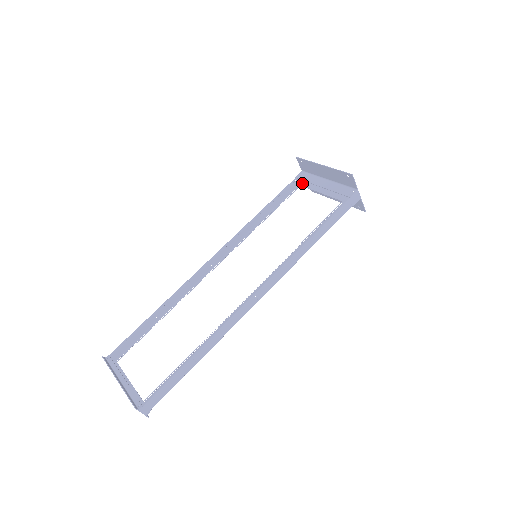
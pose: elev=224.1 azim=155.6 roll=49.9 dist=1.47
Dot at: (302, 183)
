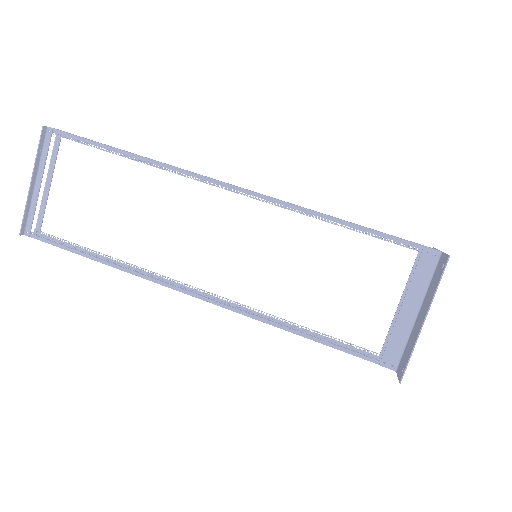
Dot at: occluded
